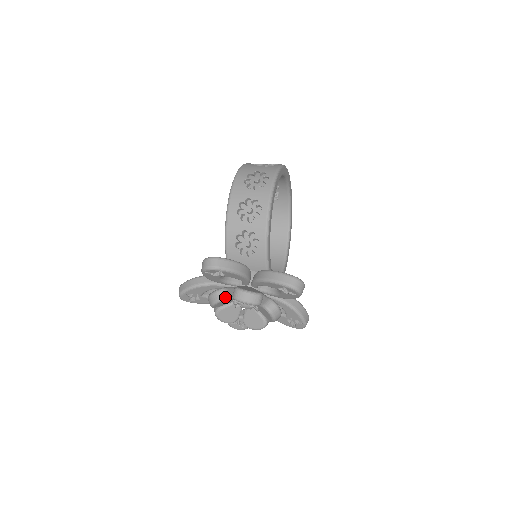
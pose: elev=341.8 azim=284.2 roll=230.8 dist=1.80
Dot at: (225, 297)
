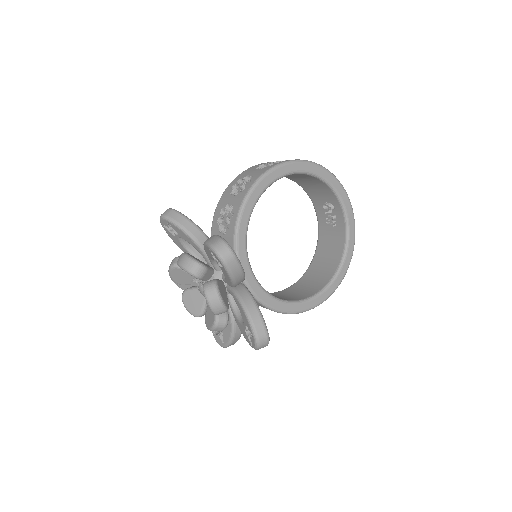
Dot at: occluded
